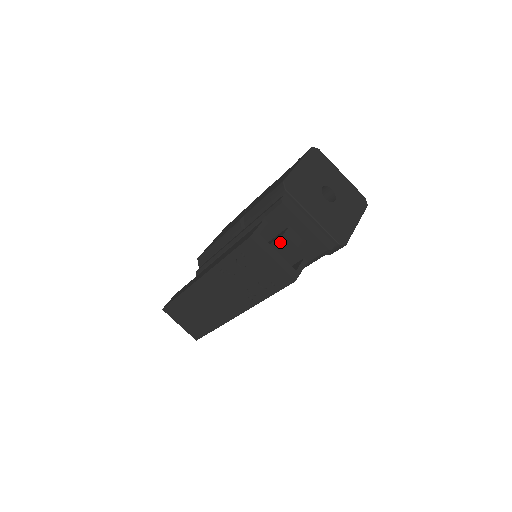
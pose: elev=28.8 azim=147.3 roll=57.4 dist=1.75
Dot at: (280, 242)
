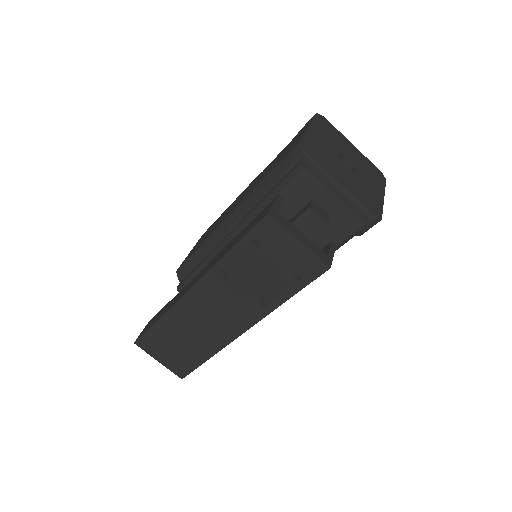
Dot at: (303, 220)
